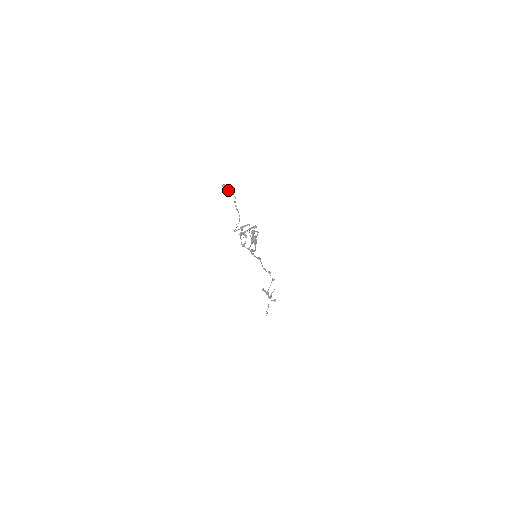
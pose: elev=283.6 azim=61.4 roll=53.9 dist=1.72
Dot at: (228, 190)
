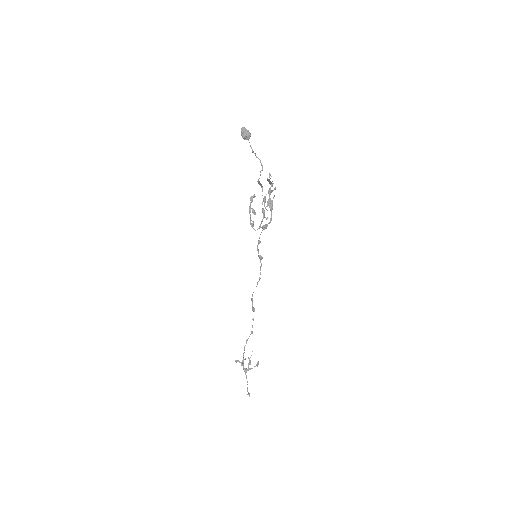
Dot at: (249, 132)
